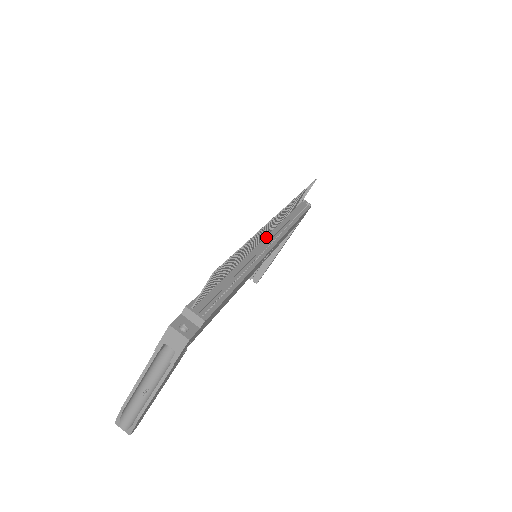
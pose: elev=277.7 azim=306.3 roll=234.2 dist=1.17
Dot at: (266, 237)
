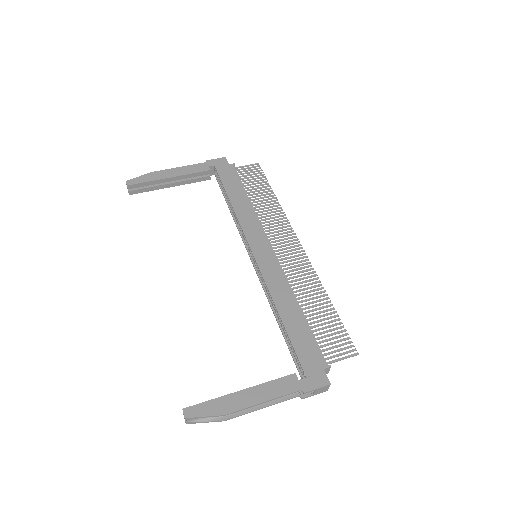
Dot at: (270, 246)
